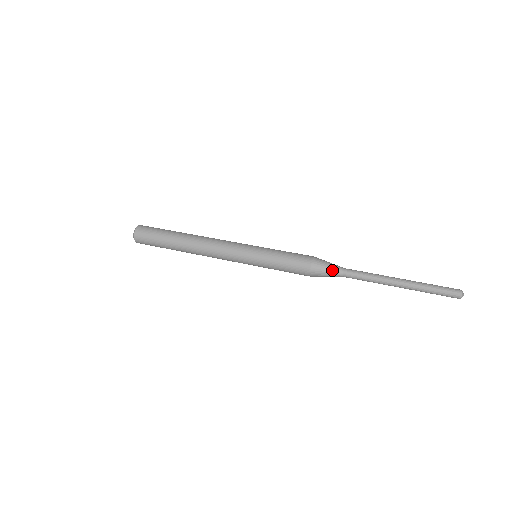
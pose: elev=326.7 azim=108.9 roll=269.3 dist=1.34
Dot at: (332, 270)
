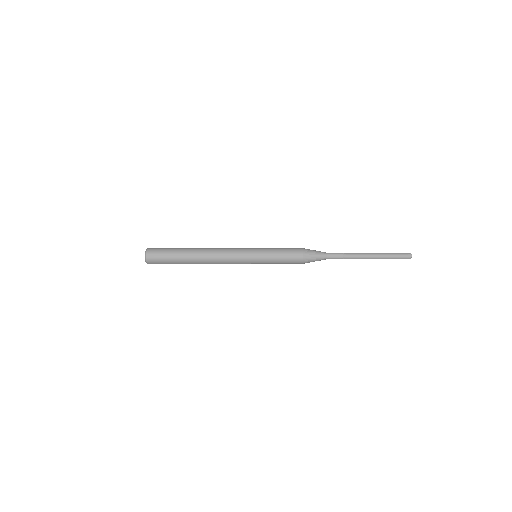
Dot at: (319, 252)
